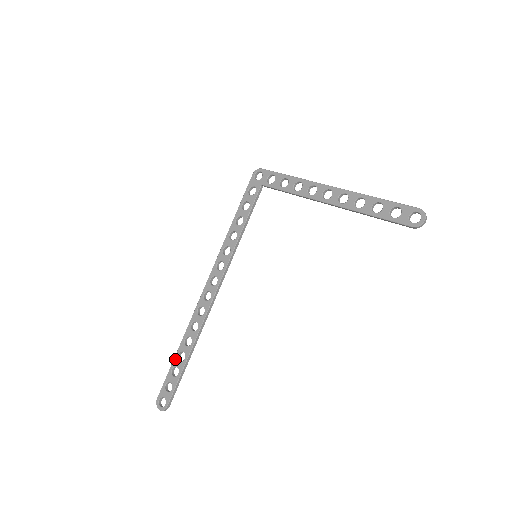
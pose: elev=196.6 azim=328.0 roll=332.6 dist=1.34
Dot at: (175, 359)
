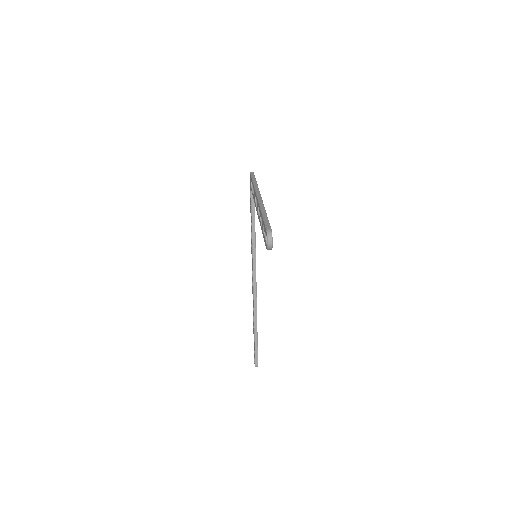
Dot at: (253, 331)
